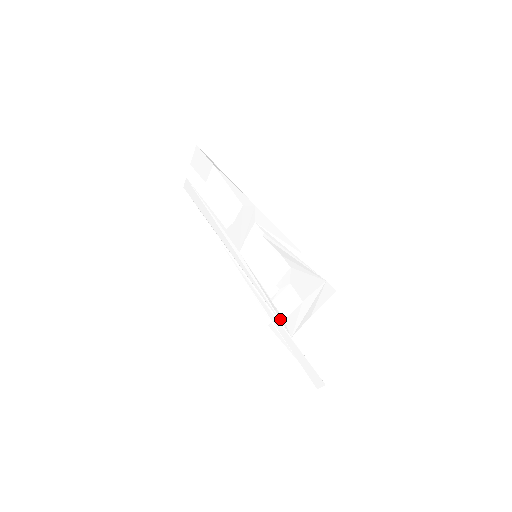
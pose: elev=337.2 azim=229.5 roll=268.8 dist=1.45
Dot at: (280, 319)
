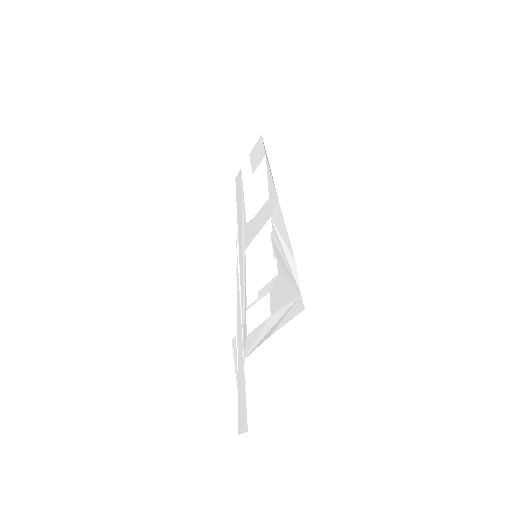
Dot at: (244, 334)
